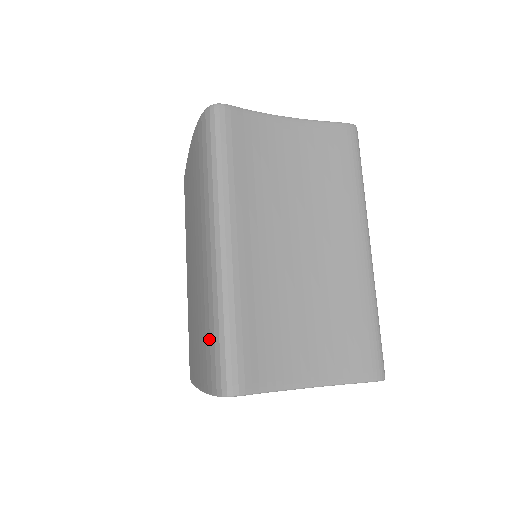
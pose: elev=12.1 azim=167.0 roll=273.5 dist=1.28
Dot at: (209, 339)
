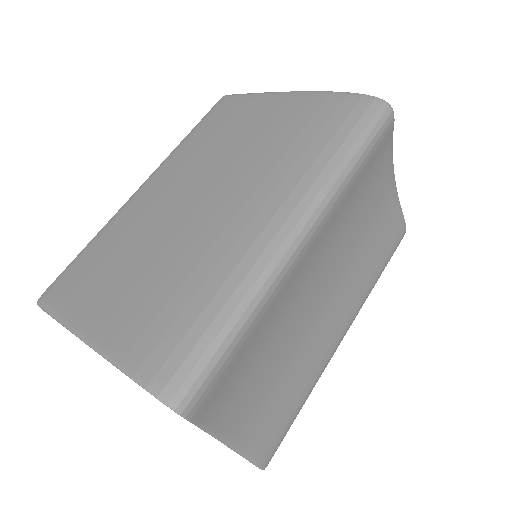
Dot at: (194, 320)
